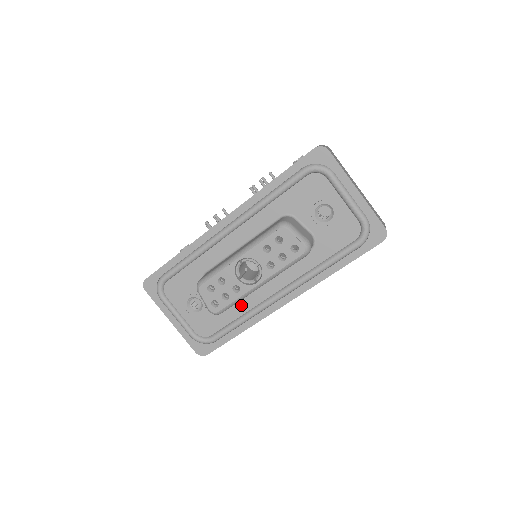
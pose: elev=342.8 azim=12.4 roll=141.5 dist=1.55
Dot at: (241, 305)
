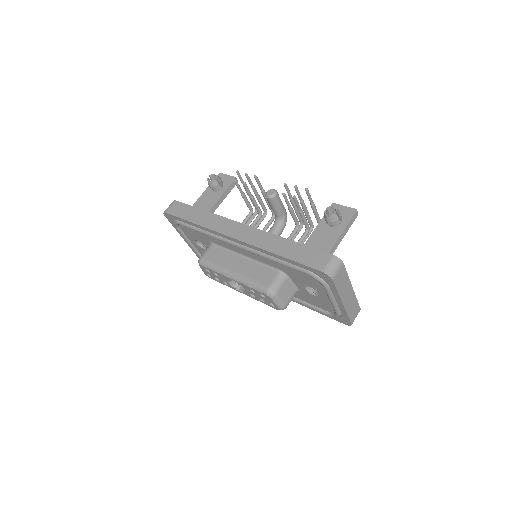
Dot at: occluded
